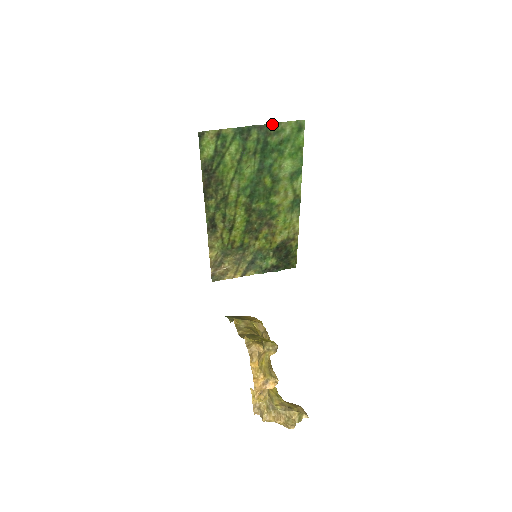
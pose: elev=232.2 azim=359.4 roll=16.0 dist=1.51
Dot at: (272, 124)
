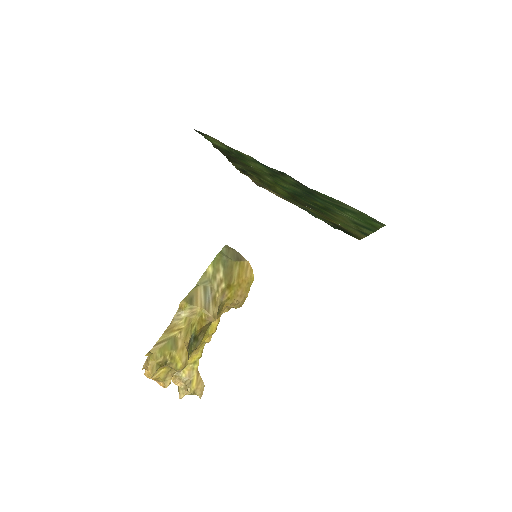
Dot at: occluded
